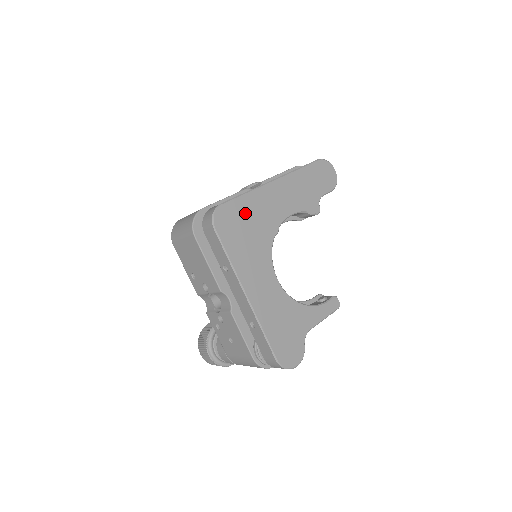
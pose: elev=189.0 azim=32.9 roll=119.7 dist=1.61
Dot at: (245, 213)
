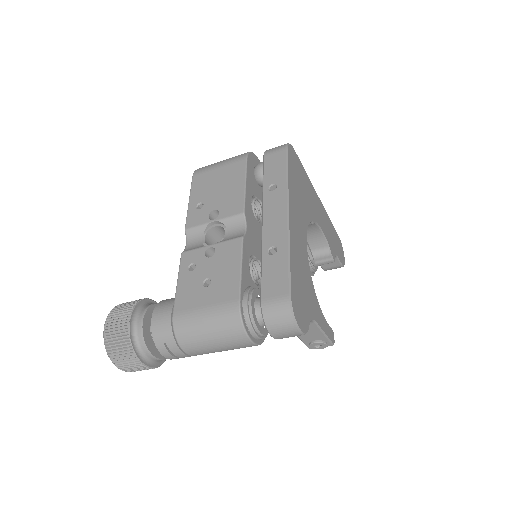
Dot at: (303, 178)
